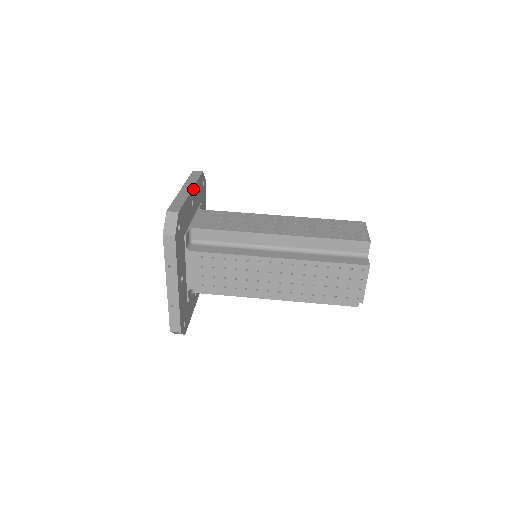
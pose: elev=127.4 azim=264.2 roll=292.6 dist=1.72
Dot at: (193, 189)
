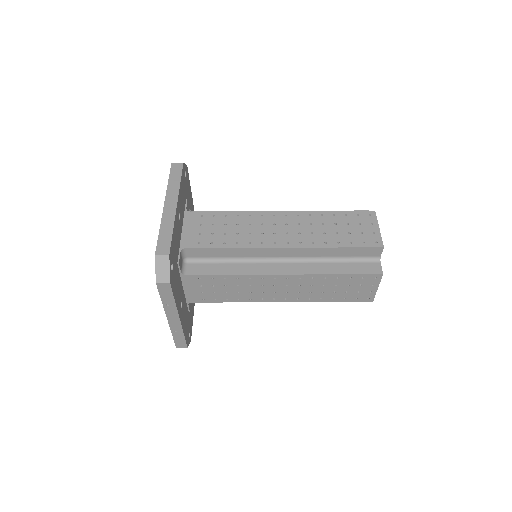
Dot at: (178, 201)
